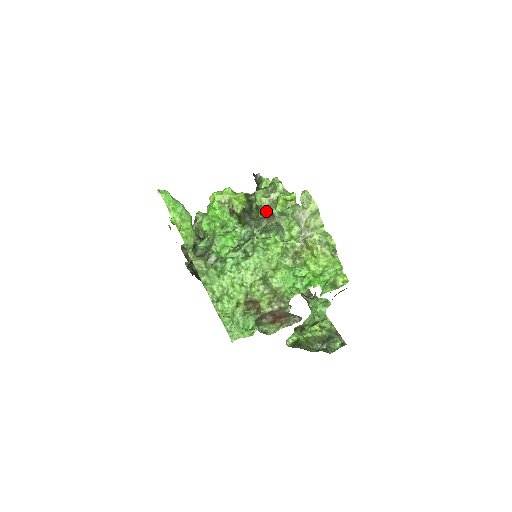
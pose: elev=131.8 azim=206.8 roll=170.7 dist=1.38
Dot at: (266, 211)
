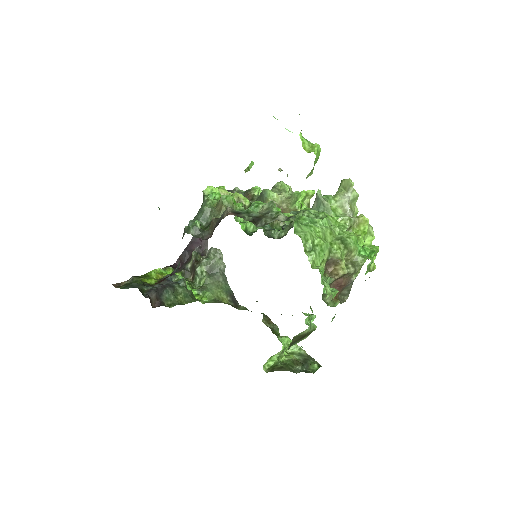
Dot at: occluded
